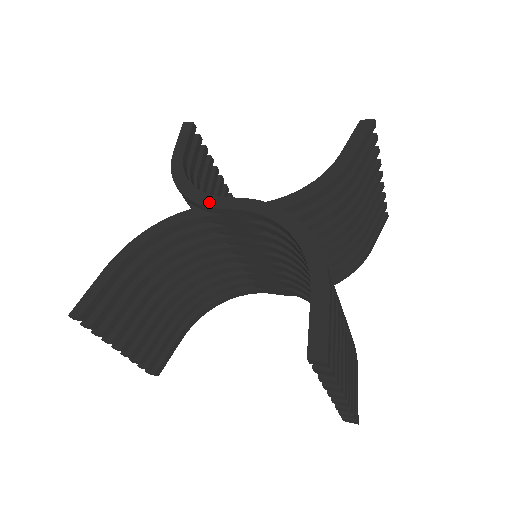
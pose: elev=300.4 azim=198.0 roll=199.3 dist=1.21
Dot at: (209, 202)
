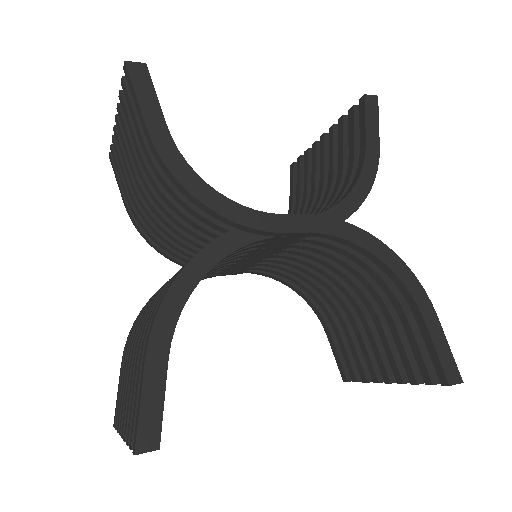
Dot at: (265, 224)
